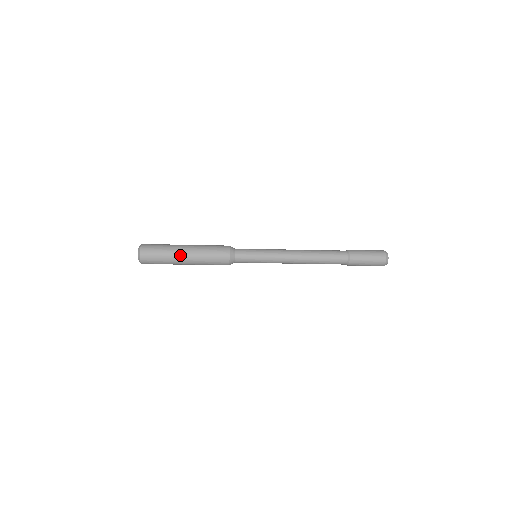
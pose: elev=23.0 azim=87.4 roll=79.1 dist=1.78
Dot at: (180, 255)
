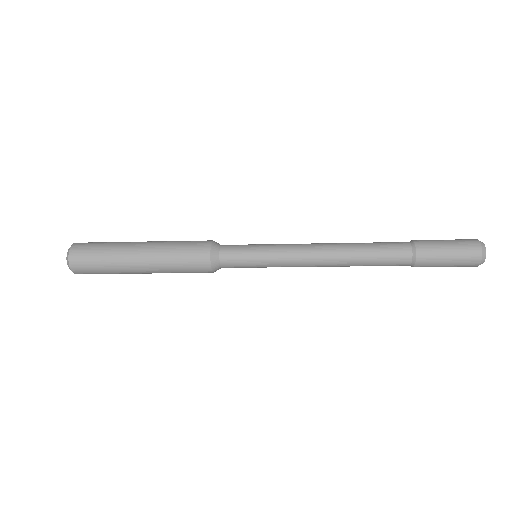
Dot at: (132, 267)
